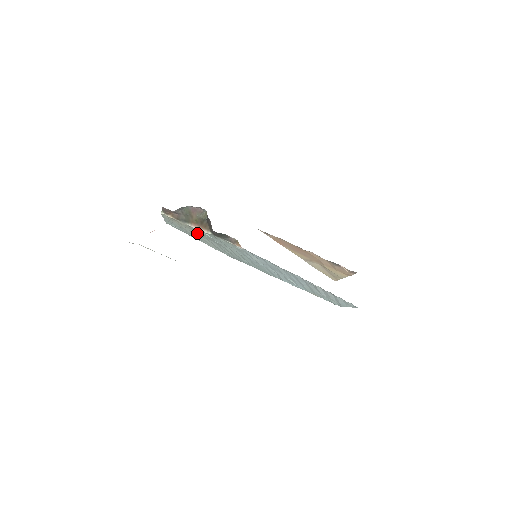
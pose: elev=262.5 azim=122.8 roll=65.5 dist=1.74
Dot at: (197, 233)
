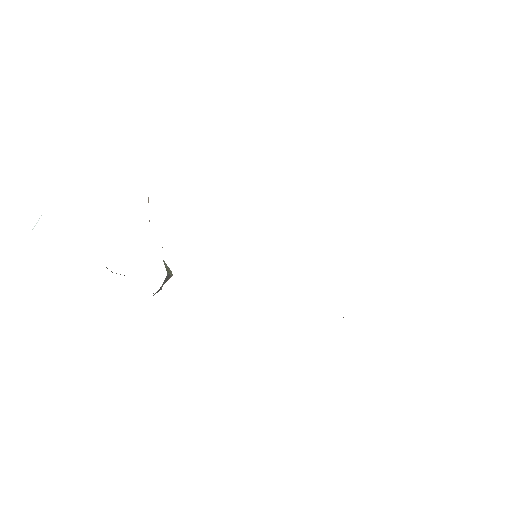
Dot at: occluded
